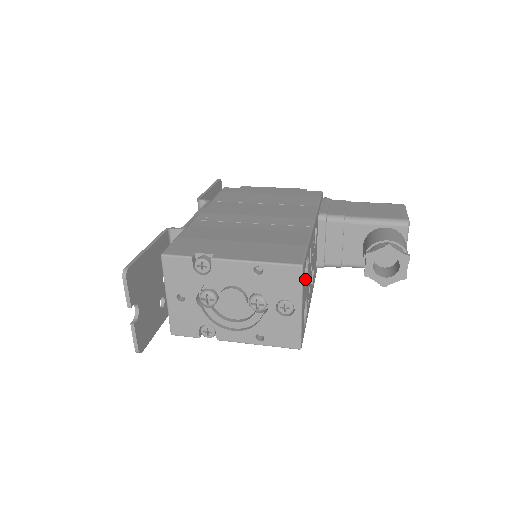
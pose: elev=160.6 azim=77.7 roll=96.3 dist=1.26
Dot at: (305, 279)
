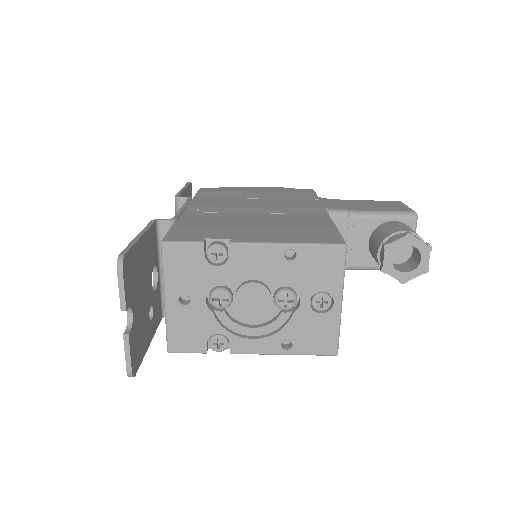
Dot at: occluded
